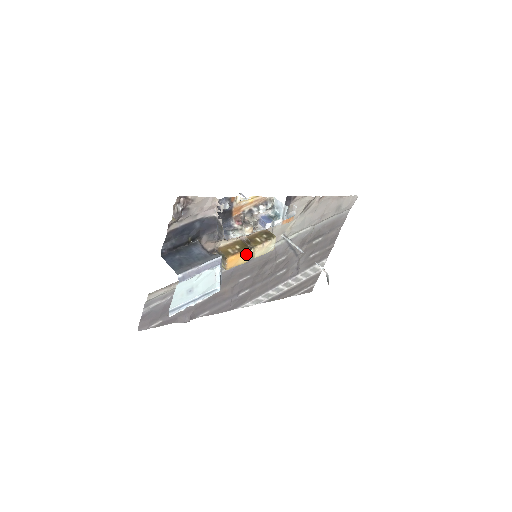
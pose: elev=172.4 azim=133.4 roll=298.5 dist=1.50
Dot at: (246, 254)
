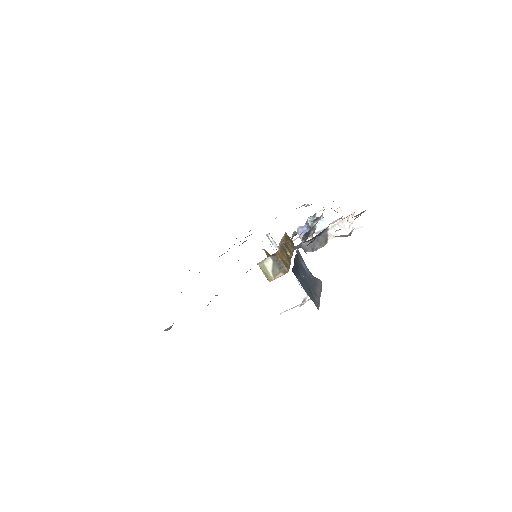
Dot at: occluded
